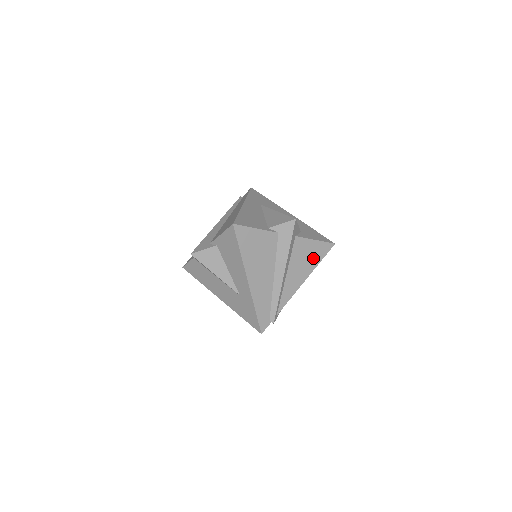
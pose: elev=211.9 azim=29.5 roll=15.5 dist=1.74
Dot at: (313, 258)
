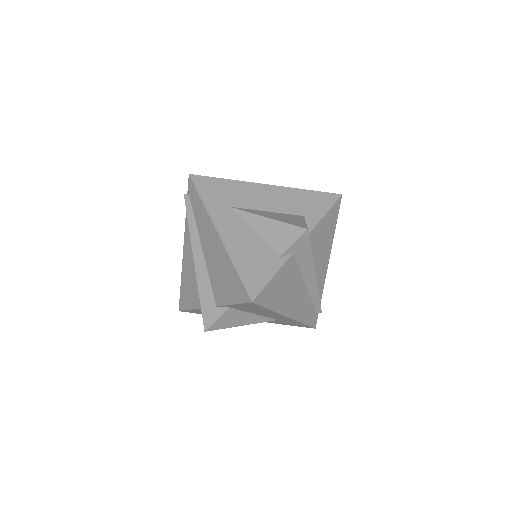
Dot at: (329, 230)
